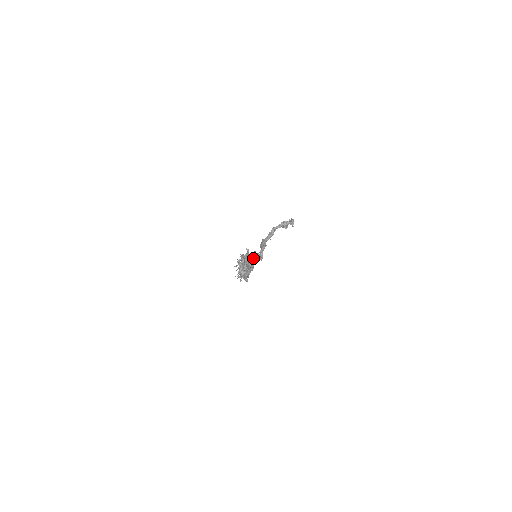
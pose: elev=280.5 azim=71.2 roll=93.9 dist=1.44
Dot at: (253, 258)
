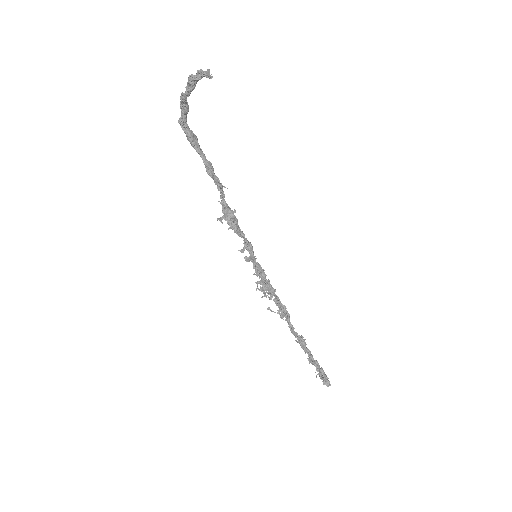
Dot at: (250, 252)
